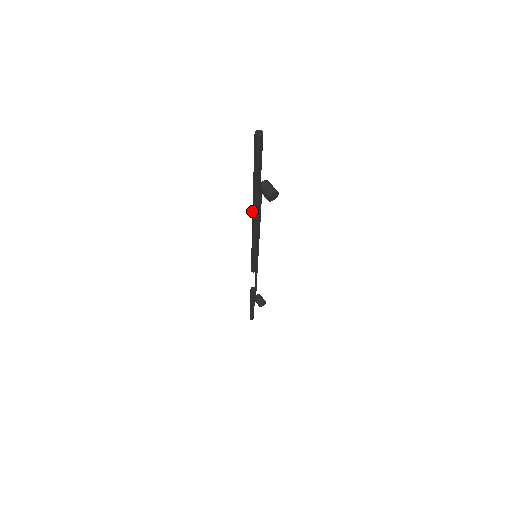
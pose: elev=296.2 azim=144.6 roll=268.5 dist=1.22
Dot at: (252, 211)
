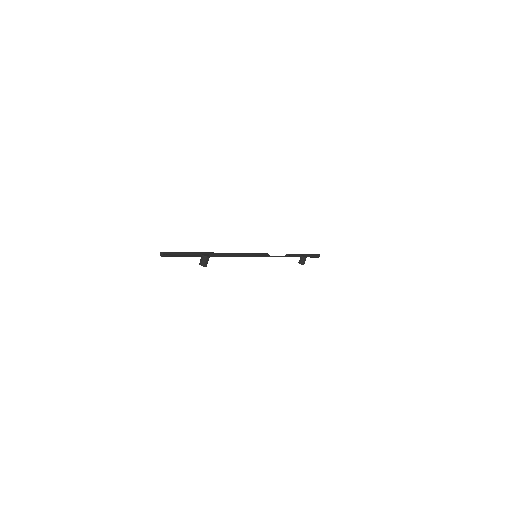
Dot at: (215, 253)
